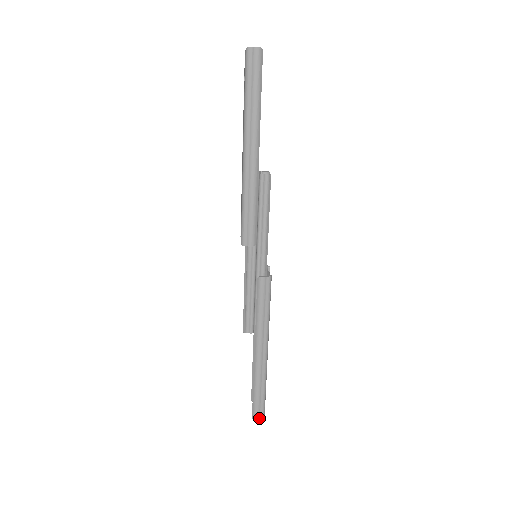
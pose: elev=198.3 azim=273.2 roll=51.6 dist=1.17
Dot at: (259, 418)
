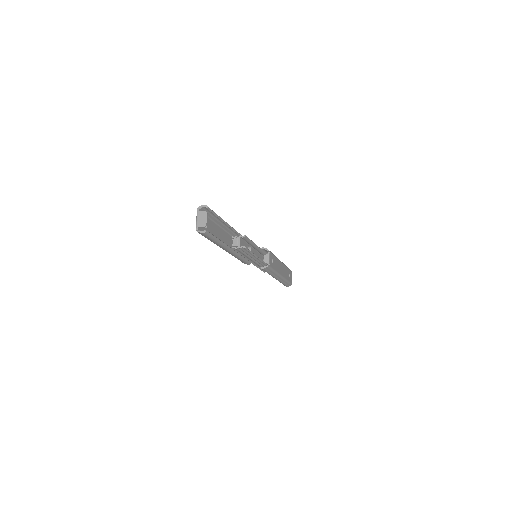
Dot at: occluded
